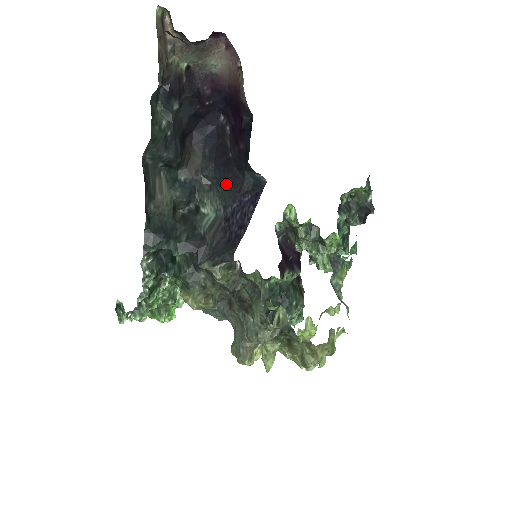
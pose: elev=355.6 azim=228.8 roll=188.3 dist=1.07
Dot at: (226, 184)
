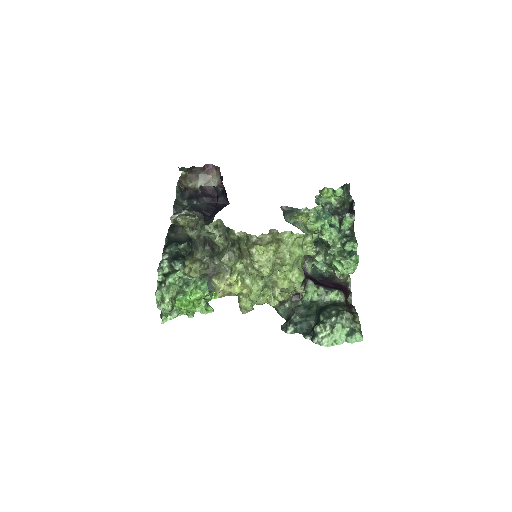
Dot at: (214, 211)
